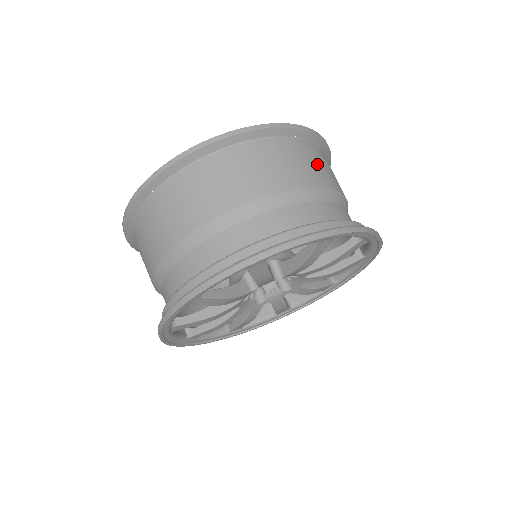
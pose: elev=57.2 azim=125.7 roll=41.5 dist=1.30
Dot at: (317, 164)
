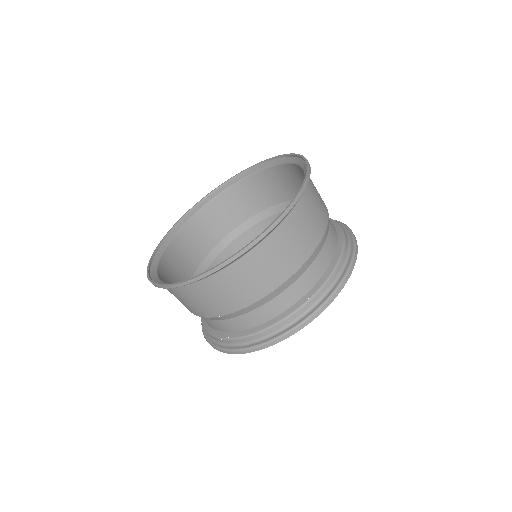
Dot at: (284, 253)
